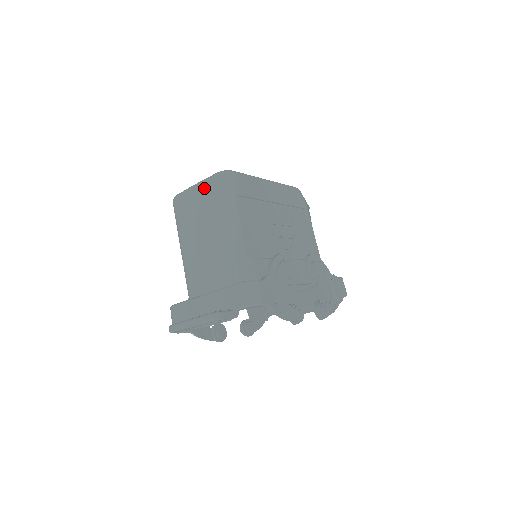
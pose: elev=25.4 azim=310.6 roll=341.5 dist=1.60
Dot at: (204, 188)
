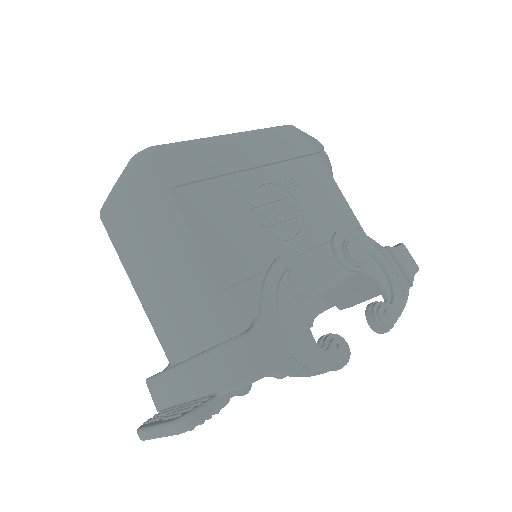
Dot at: (123, 190)
